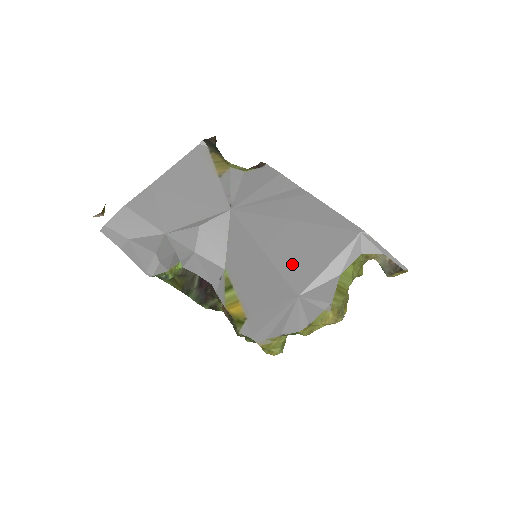
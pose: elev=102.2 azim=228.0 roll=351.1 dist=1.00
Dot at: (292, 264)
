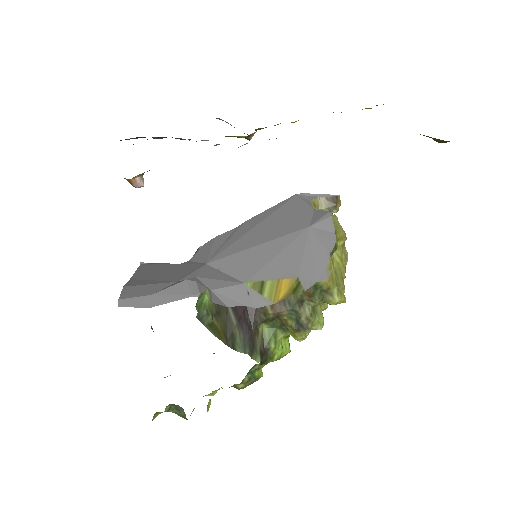
Dot at: (283, 229)
